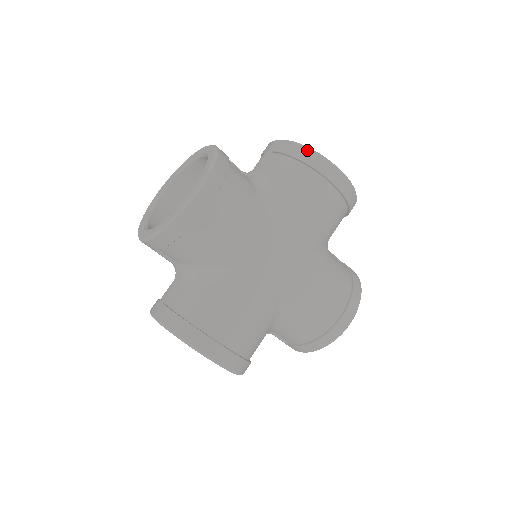
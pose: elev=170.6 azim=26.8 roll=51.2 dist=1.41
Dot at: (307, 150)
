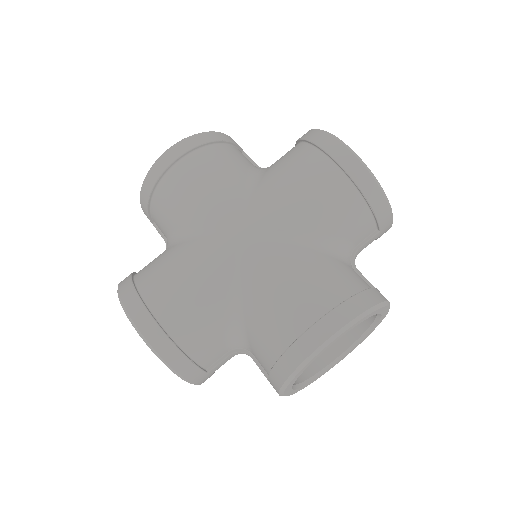
Dot at: (313, 130)
